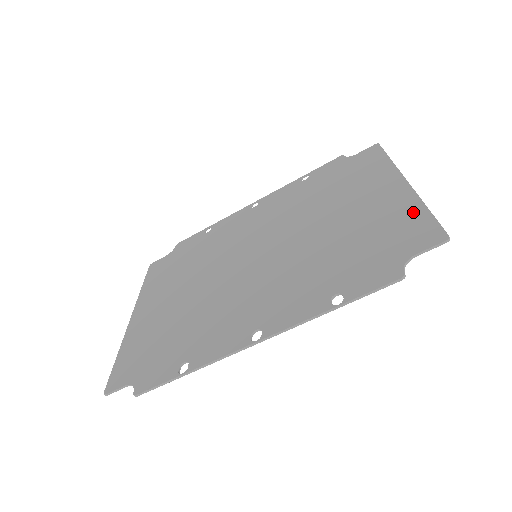
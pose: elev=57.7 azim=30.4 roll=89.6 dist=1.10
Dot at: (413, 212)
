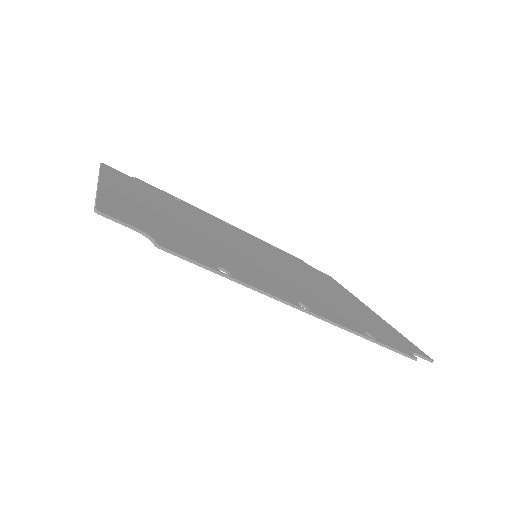
Dot at: (394, 330)
